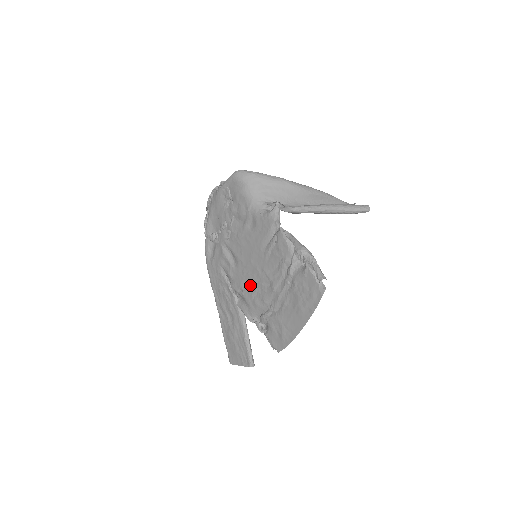
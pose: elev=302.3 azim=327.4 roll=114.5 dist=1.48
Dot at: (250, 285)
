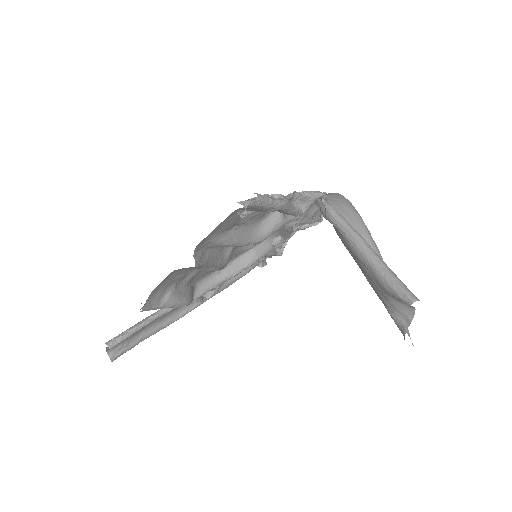
Dot at: occluded
